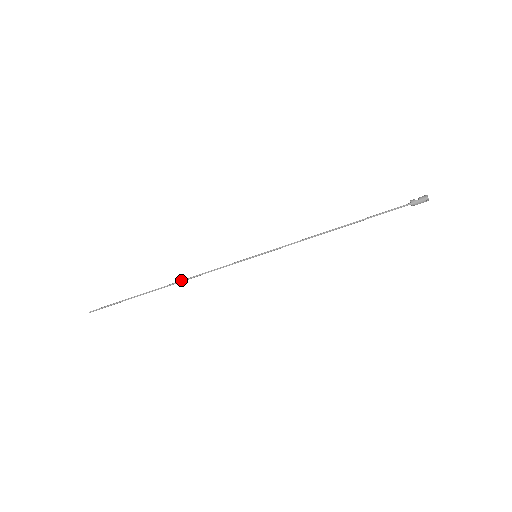
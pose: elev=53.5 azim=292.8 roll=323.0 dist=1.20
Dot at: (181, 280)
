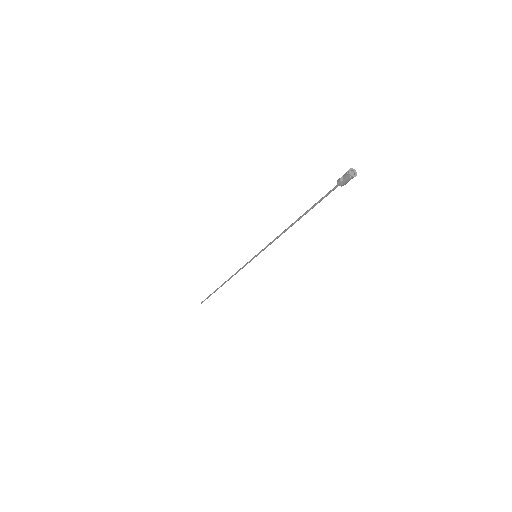
Dot at: occluded
